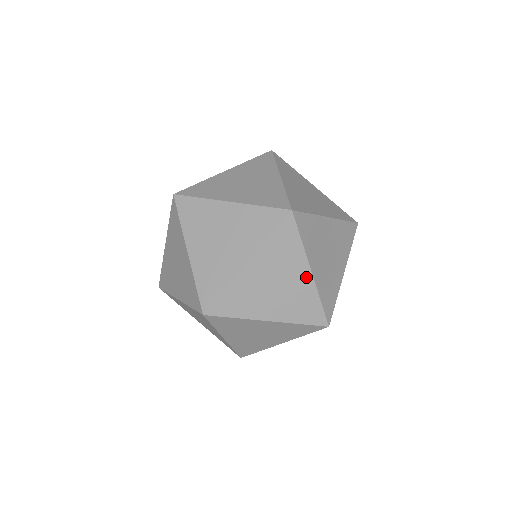
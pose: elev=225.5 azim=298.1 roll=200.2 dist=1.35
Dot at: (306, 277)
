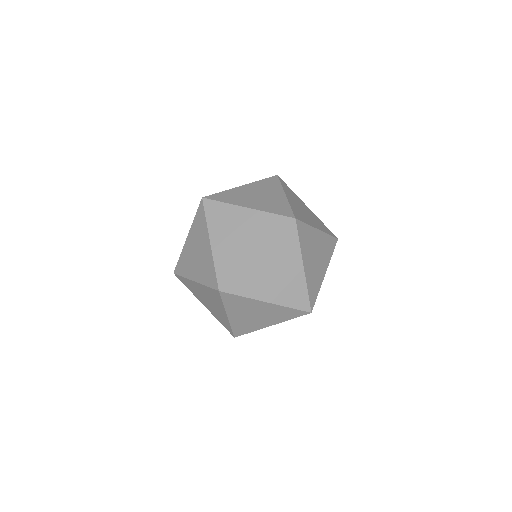
Dot at: (267, 305)
